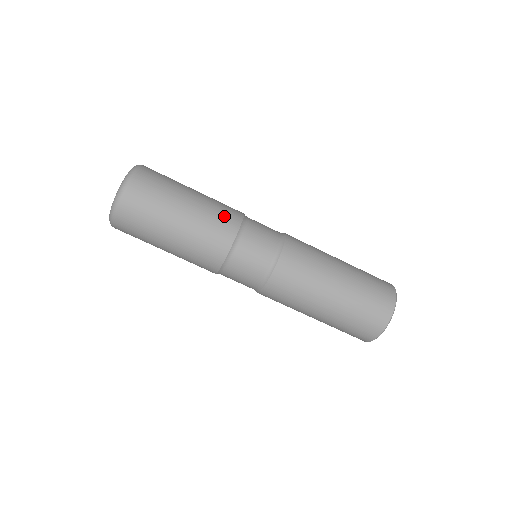
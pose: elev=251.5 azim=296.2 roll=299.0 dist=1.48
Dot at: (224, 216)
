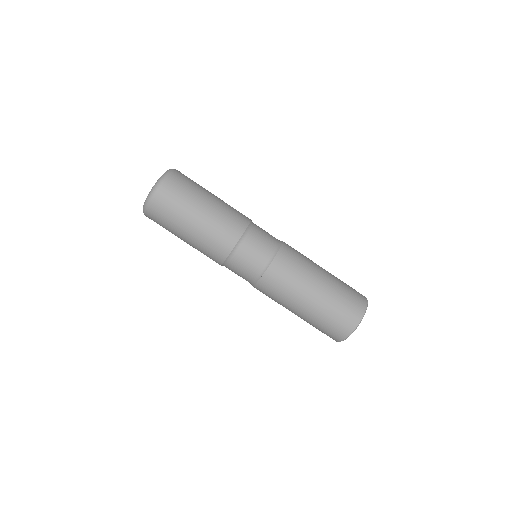
Dot at: (235, 217)
